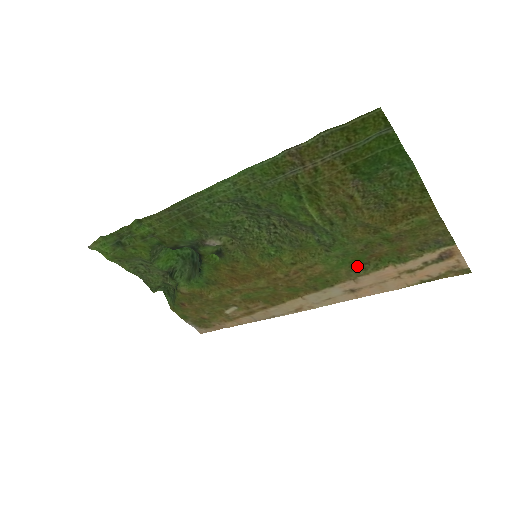
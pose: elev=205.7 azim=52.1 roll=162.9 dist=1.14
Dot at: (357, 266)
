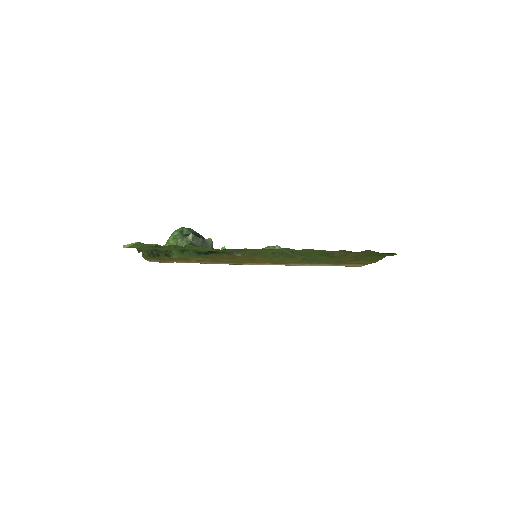
Dot at: (310, 263)
